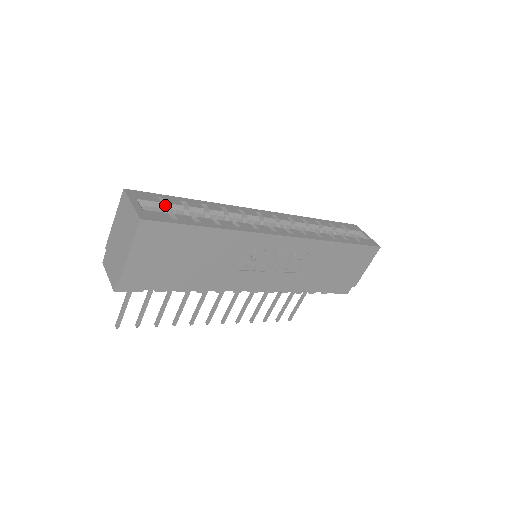
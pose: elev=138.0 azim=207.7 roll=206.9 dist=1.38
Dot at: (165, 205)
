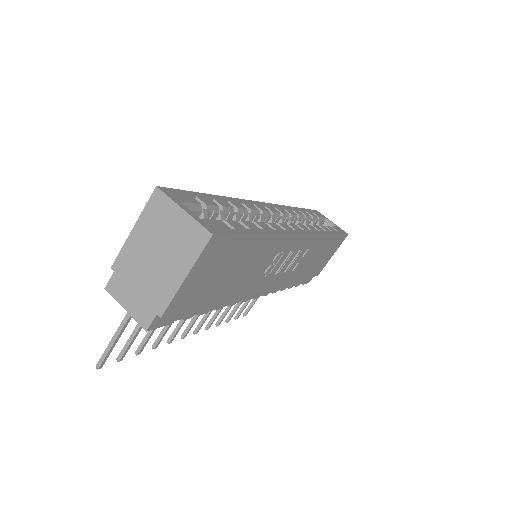
Dot at: (201, 206)
